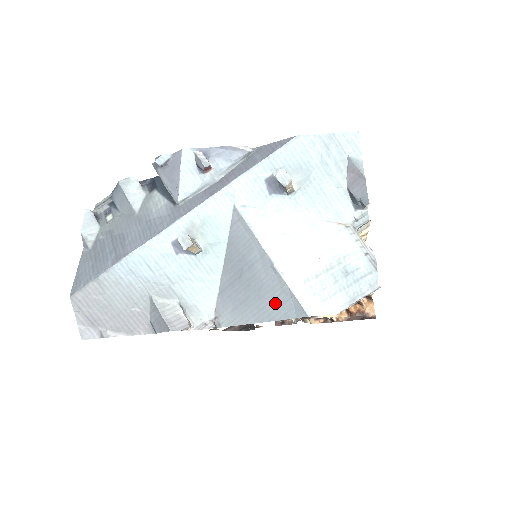
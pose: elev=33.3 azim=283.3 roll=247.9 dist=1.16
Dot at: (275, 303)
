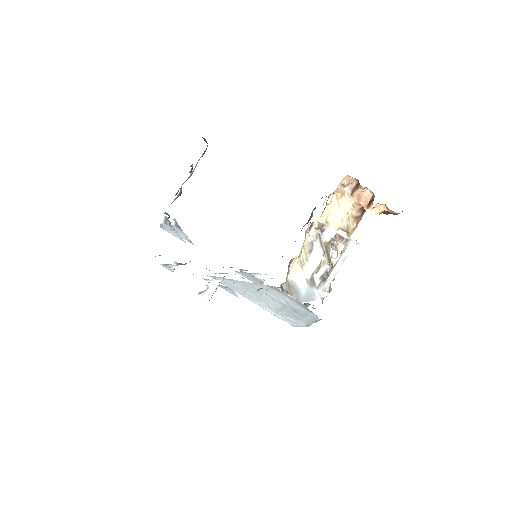
Dot at: occluded
